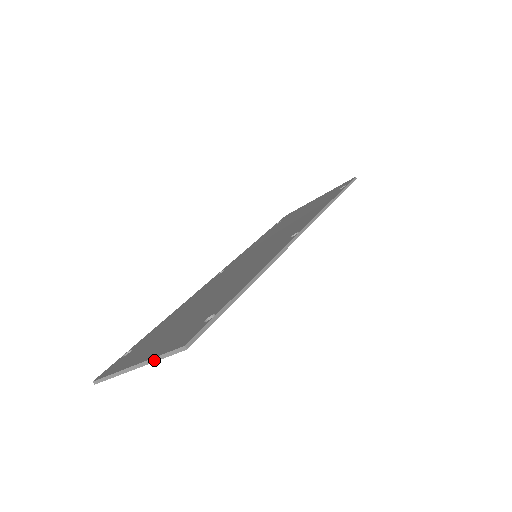
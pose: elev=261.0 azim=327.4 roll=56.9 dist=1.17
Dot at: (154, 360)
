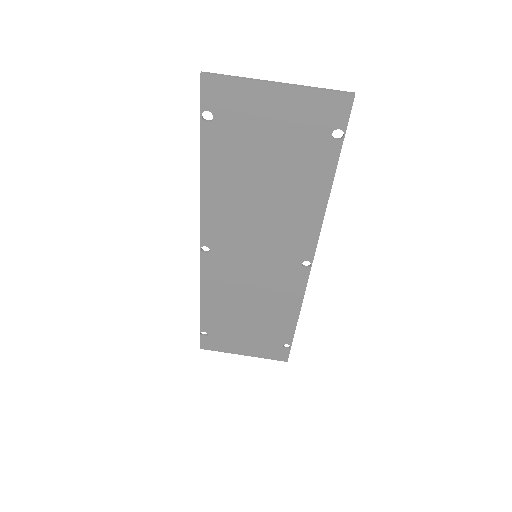
Dot at: (309, 87)
